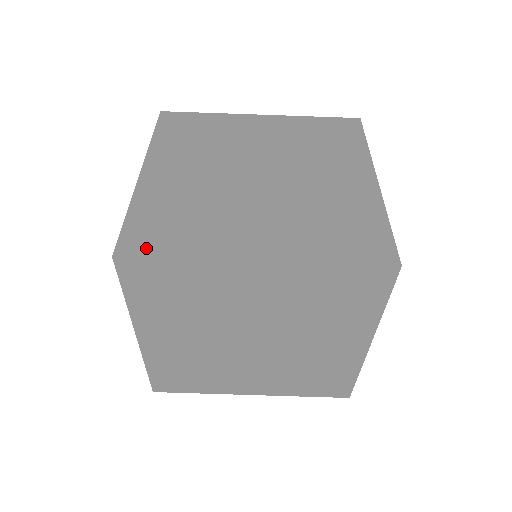
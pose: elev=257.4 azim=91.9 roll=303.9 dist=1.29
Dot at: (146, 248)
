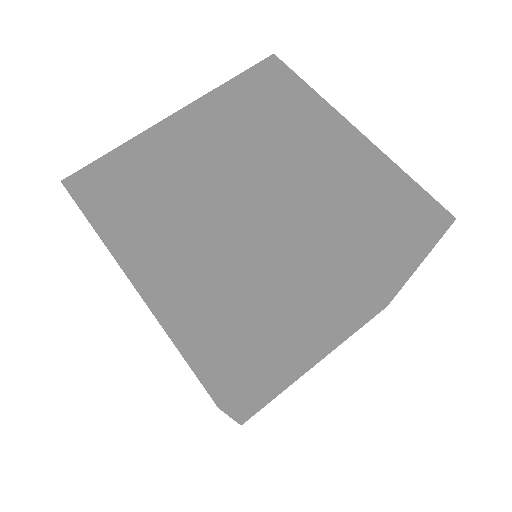
Dot at: occluded
